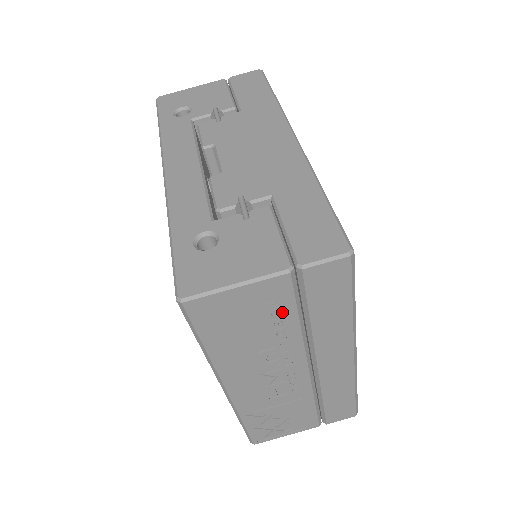
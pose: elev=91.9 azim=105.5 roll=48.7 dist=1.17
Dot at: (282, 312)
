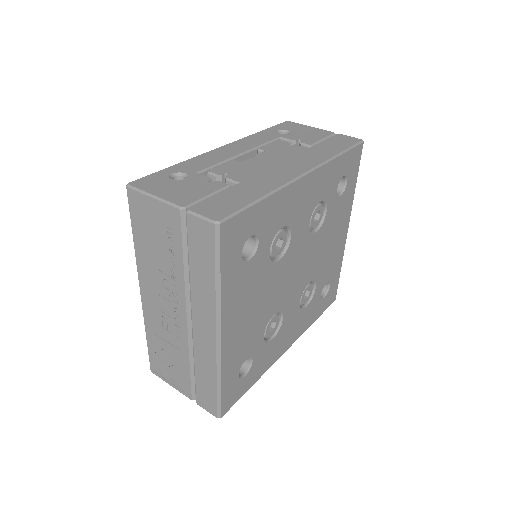
Dot at: (174, 243)
